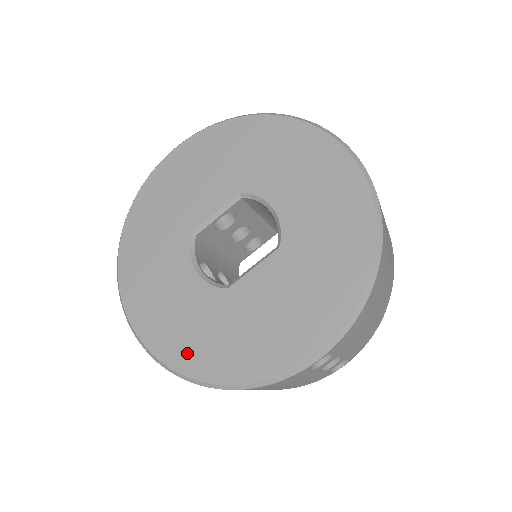
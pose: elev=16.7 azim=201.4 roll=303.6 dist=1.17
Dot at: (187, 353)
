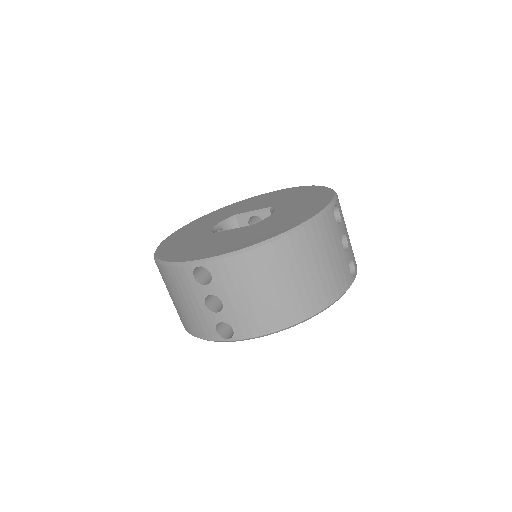
Dot at: (168, 247)
